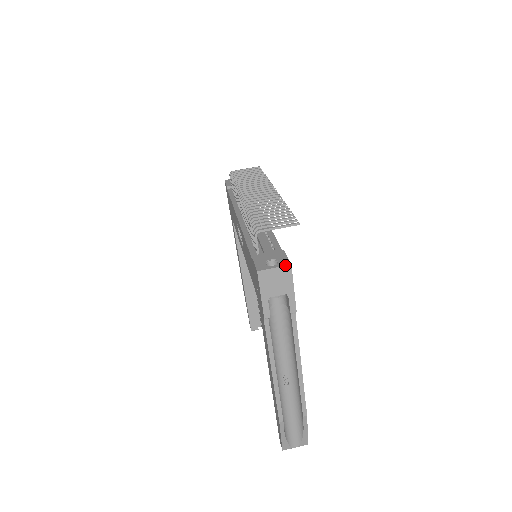
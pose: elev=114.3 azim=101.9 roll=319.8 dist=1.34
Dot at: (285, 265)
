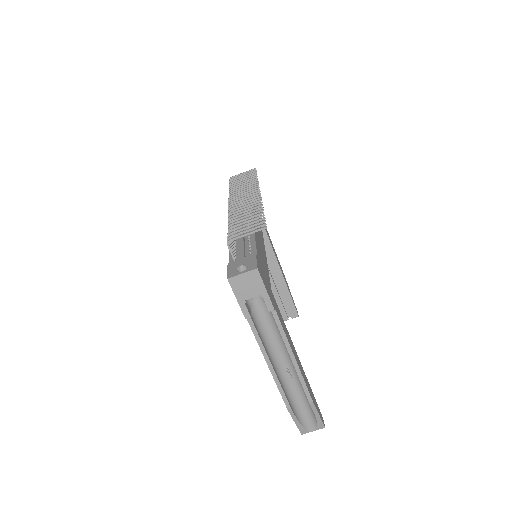
Dot at: (252, 270)
